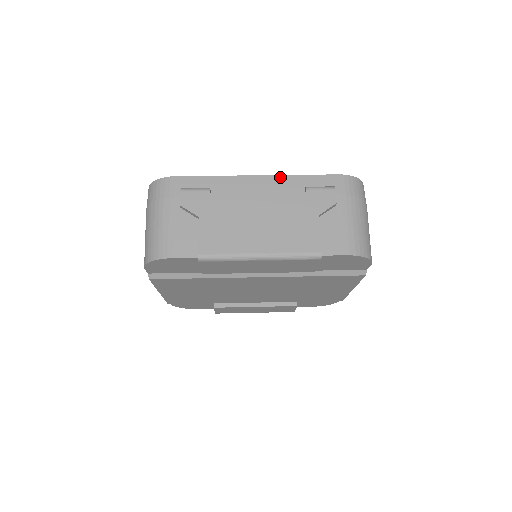
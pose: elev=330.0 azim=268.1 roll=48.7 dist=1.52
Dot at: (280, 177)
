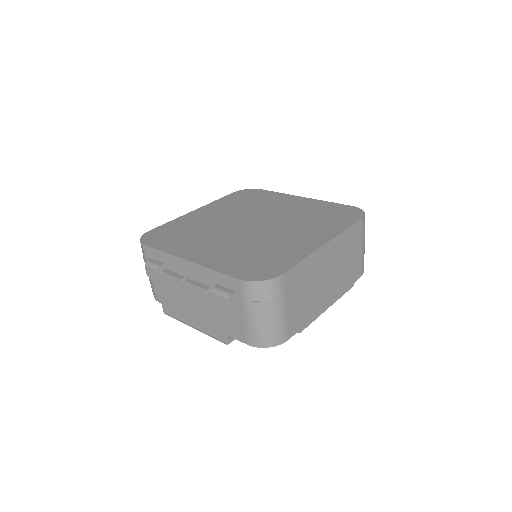
Dot at: (200, 267)
